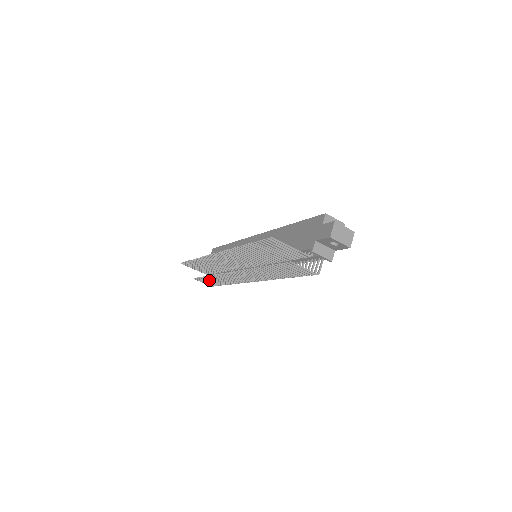
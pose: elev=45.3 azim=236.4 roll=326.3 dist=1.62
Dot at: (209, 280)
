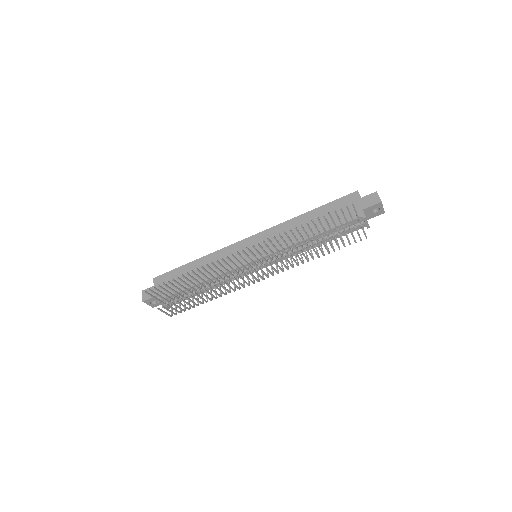
Dot at: (186, 302)
